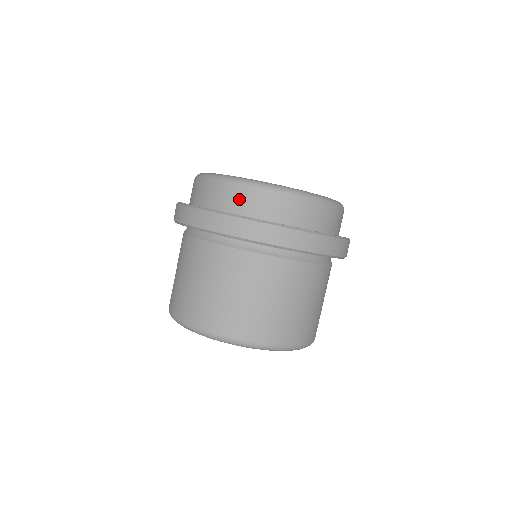
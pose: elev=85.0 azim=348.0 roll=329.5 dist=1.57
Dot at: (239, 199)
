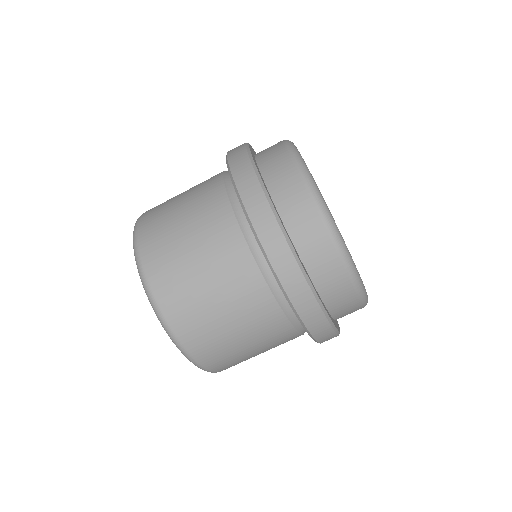
Dot at: (321, 256)
